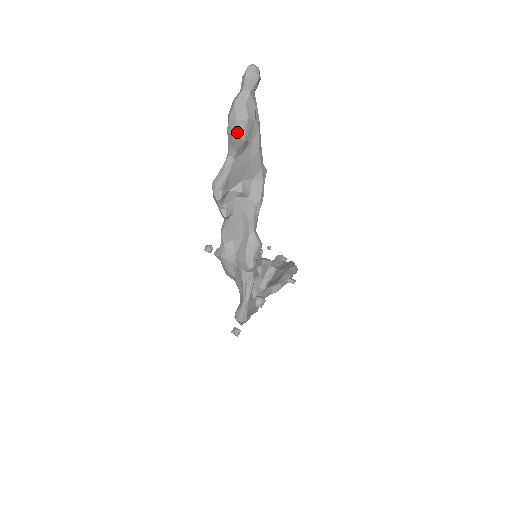
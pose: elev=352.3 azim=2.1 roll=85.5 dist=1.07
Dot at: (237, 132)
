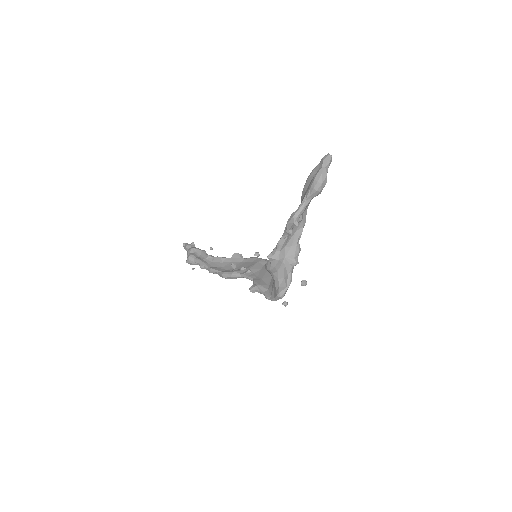
Dot at: (320, 189)
